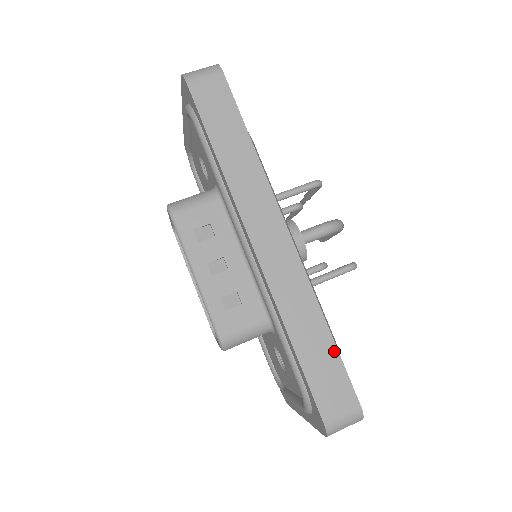
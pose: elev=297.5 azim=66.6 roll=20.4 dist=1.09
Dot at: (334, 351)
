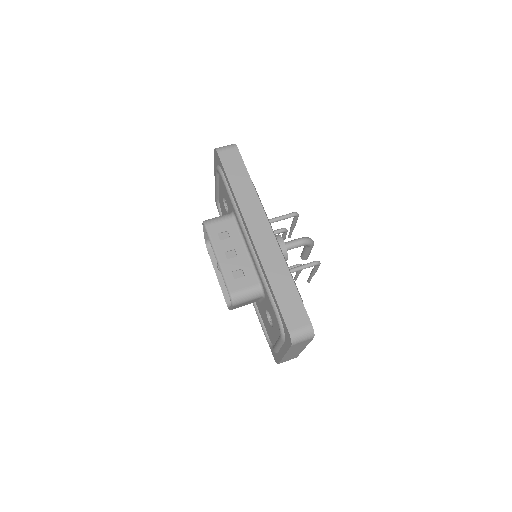
Dot at: (296, 293)
